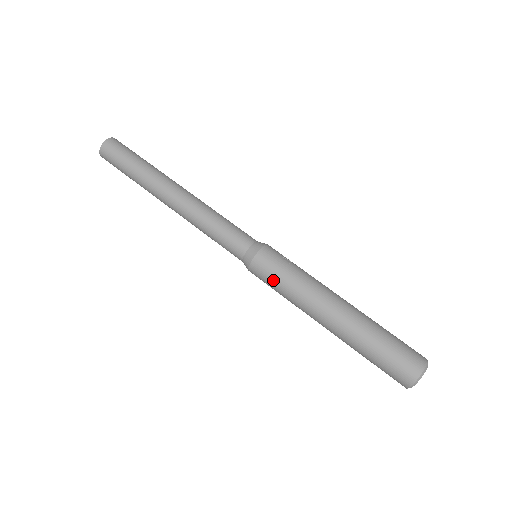
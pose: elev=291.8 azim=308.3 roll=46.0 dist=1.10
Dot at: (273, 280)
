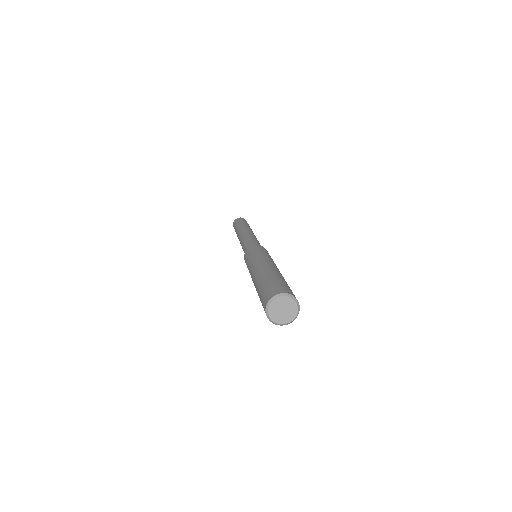
Dot at: (255, 251)
